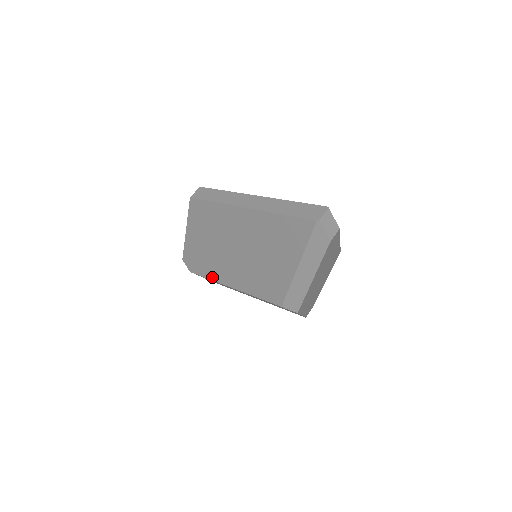
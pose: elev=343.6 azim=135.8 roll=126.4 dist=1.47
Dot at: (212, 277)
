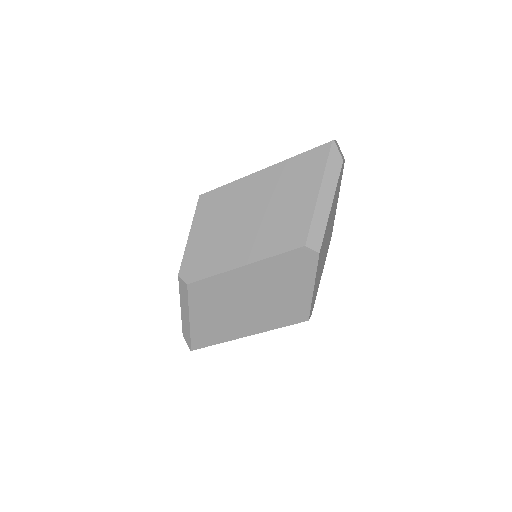
Dot at: (218, 270)
